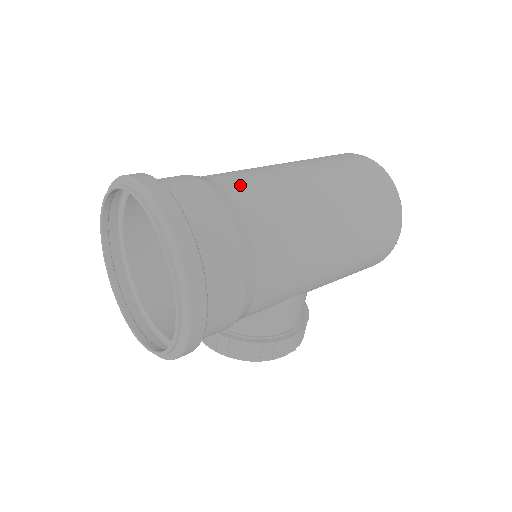
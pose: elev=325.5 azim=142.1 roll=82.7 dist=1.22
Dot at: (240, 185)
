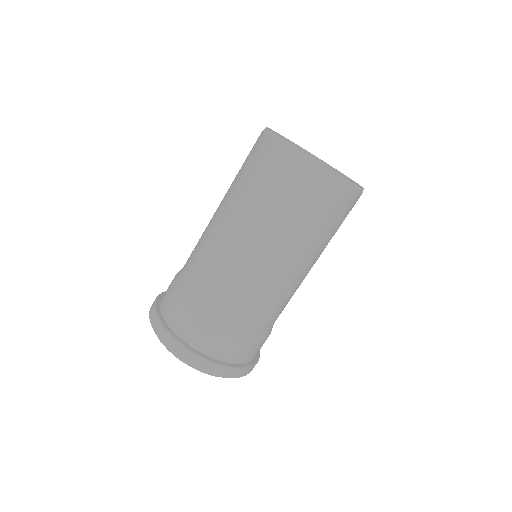
Dot at: (228, 304)
